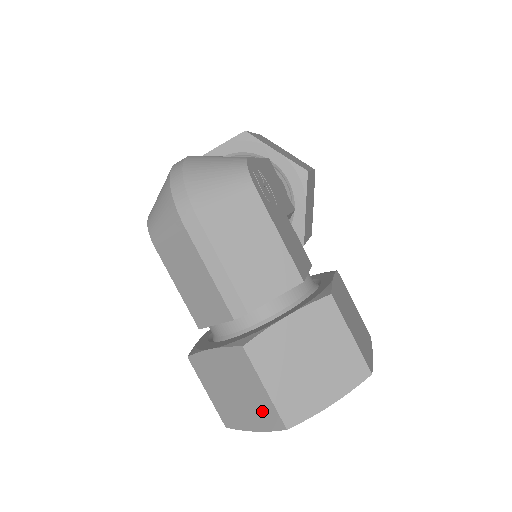
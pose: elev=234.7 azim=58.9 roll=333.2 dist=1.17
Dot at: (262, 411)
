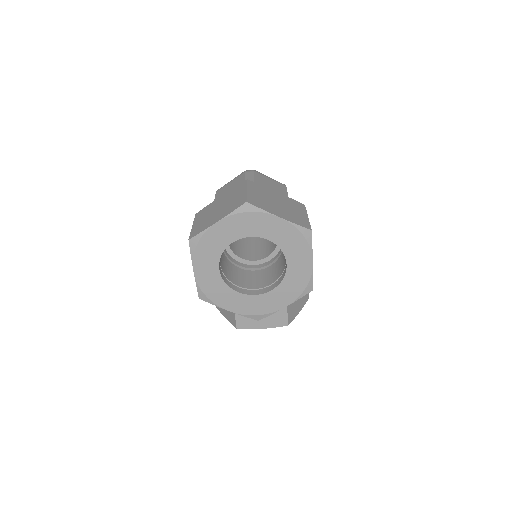
Dot at: (234, 204)
